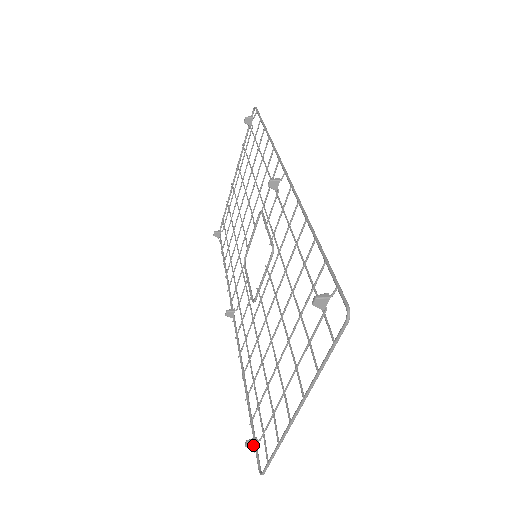
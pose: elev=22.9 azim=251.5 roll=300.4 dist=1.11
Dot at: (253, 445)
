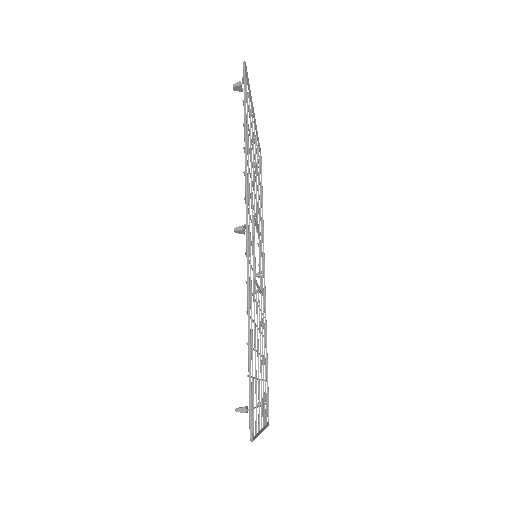
Dot at: occluded
